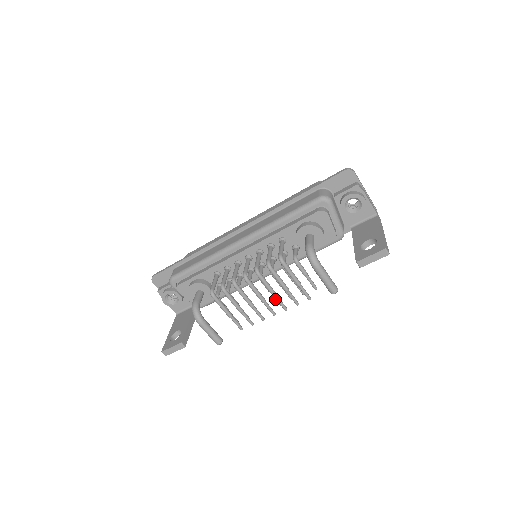
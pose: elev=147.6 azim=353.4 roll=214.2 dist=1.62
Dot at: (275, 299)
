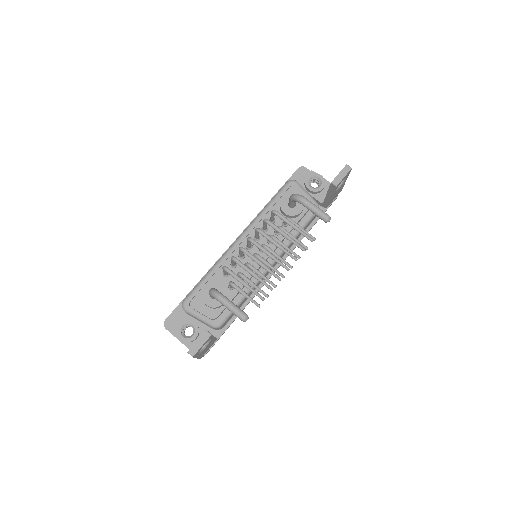
Dot at: (284, 263)
